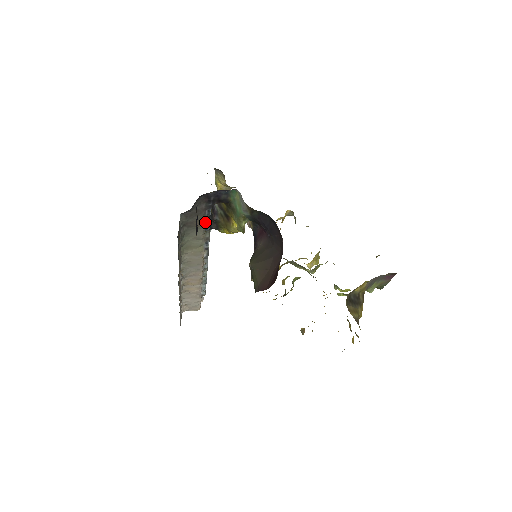
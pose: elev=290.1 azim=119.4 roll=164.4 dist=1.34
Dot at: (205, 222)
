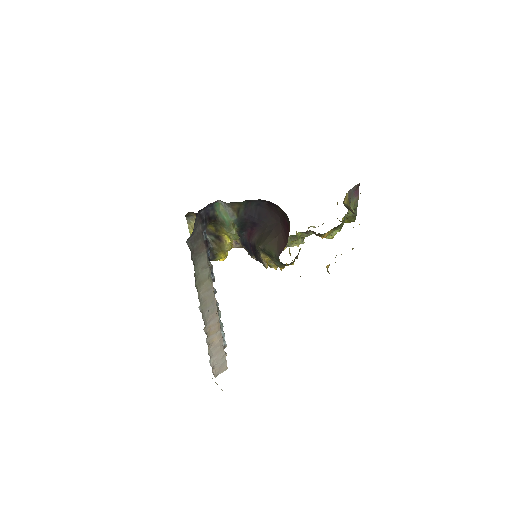
Dot at: (205, 247)
